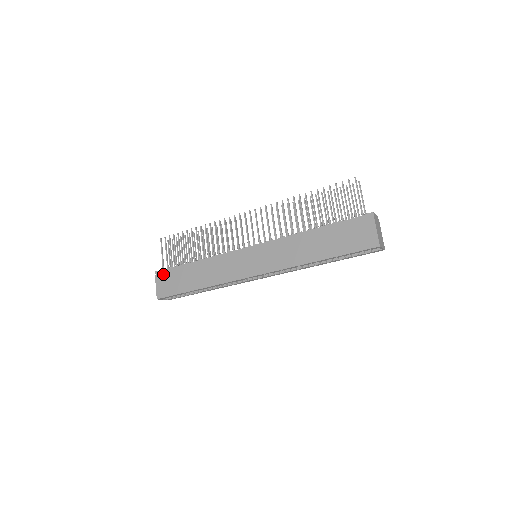
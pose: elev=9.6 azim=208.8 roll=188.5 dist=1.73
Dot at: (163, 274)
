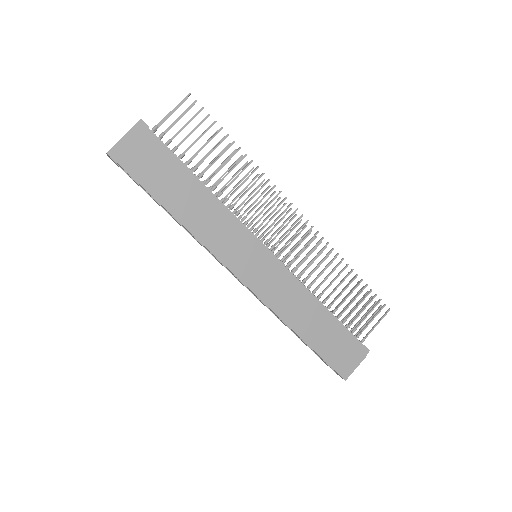
Dot at: (149, 138)
